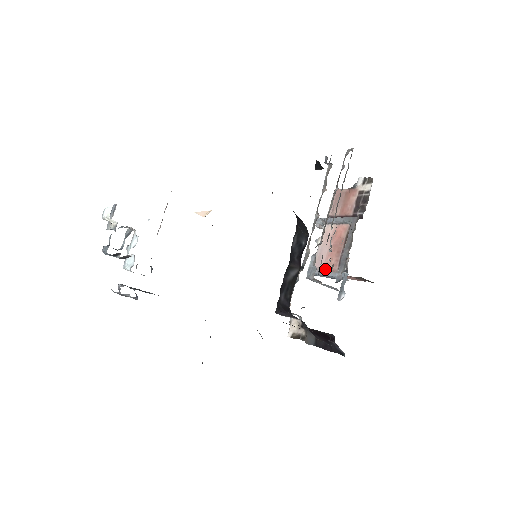
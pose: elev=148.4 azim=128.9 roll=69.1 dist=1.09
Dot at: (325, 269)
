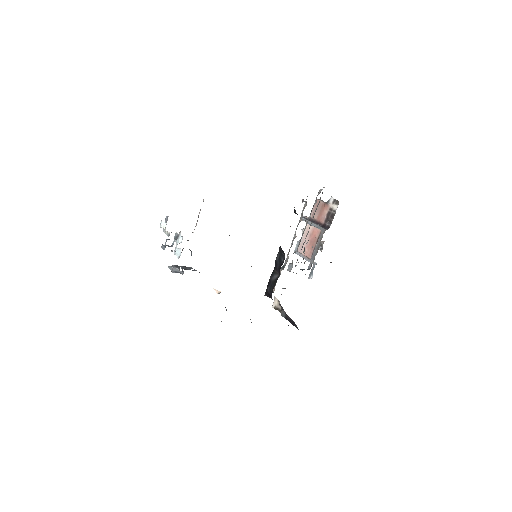
Dot at: (304, 255)
